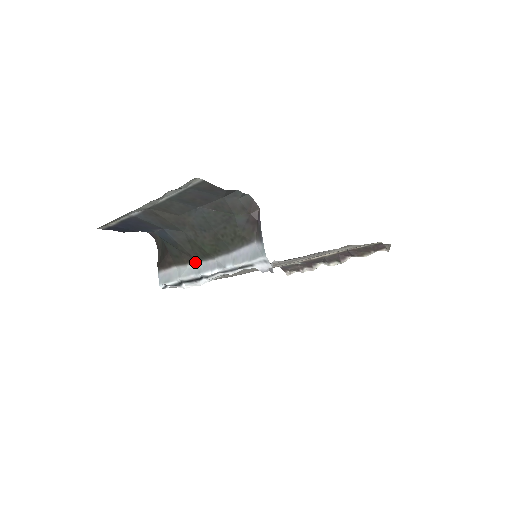
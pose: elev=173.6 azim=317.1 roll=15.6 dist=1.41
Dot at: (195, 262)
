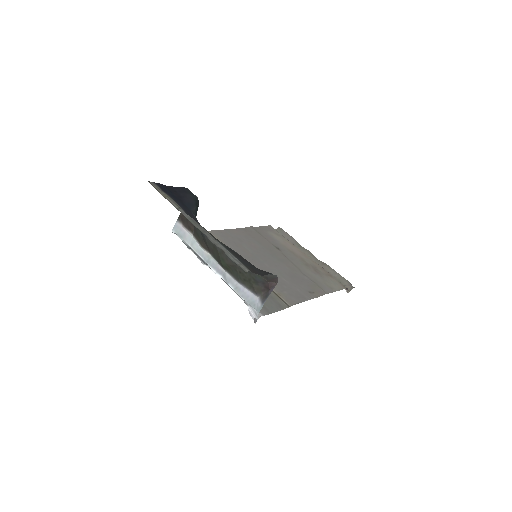
Dot at: (209, 253)
